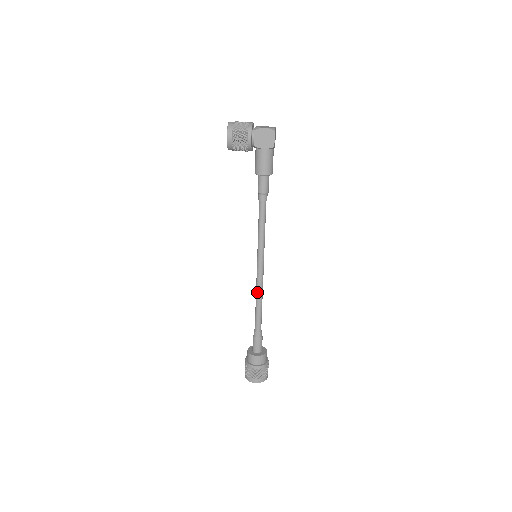
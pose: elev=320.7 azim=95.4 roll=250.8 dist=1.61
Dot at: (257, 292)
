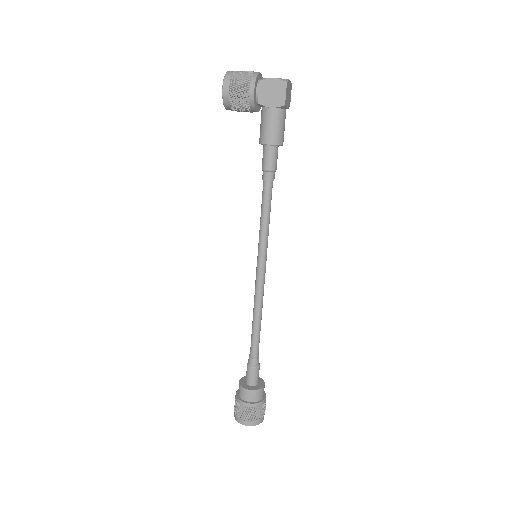
Dot at: (255, 304)
